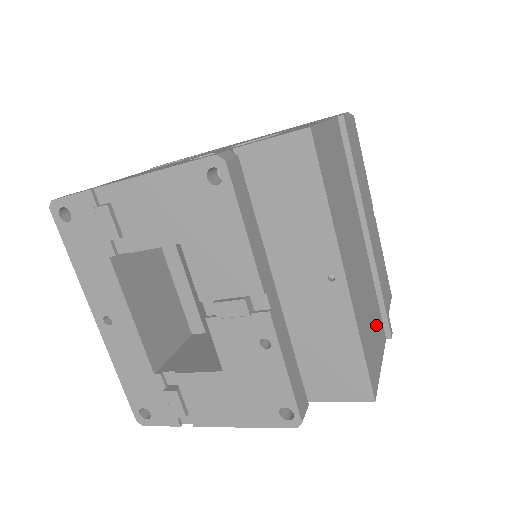
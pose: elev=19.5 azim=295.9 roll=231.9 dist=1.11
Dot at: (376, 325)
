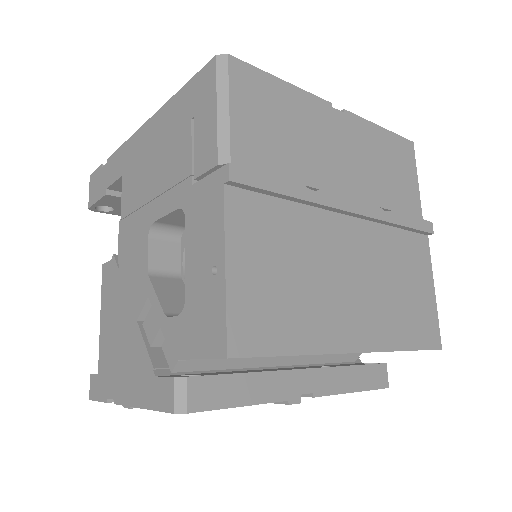
Dot at: (411, 266)
